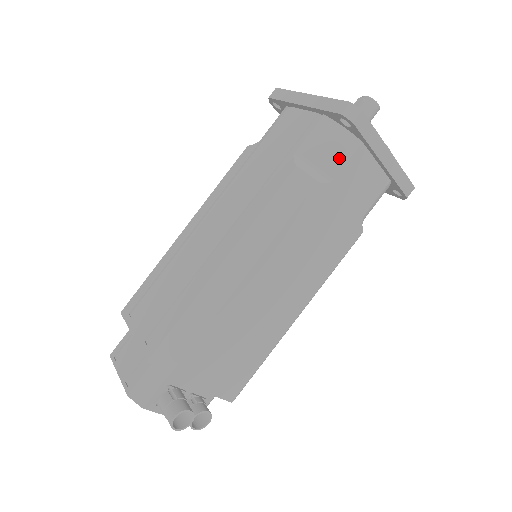
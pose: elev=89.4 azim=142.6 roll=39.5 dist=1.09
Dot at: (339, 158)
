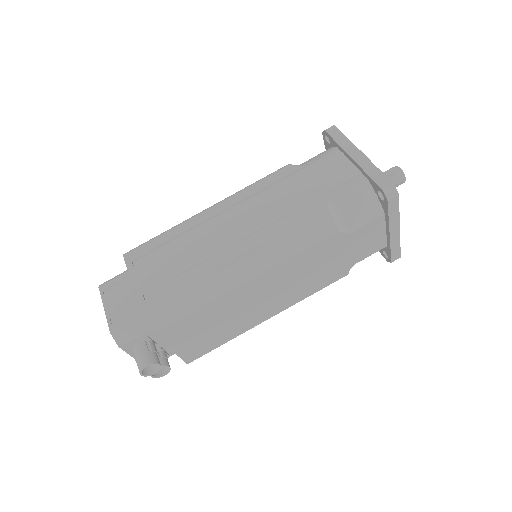
Dot at: (362, 219)
